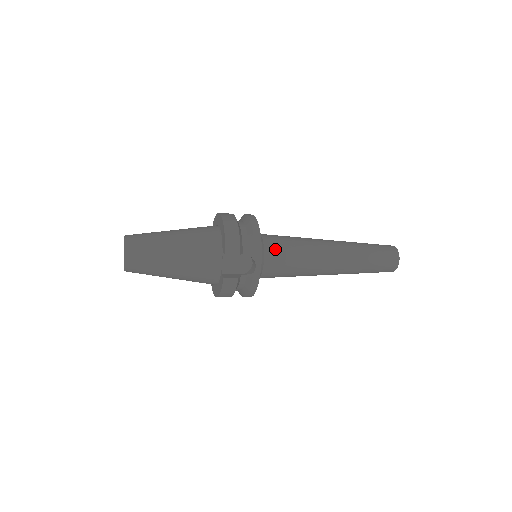
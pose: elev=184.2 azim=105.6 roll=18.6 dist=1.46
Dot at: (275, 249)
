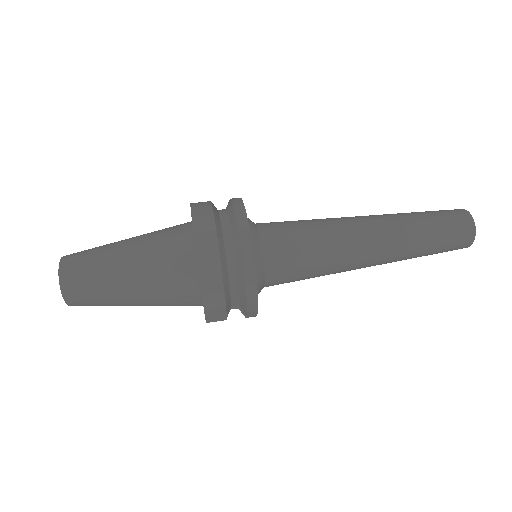
Dot at: (281, 276)
